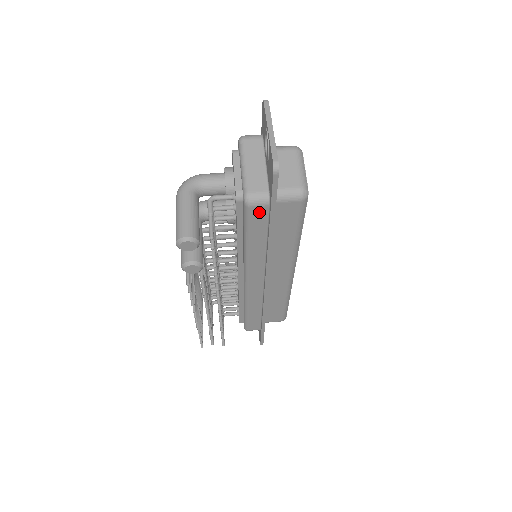
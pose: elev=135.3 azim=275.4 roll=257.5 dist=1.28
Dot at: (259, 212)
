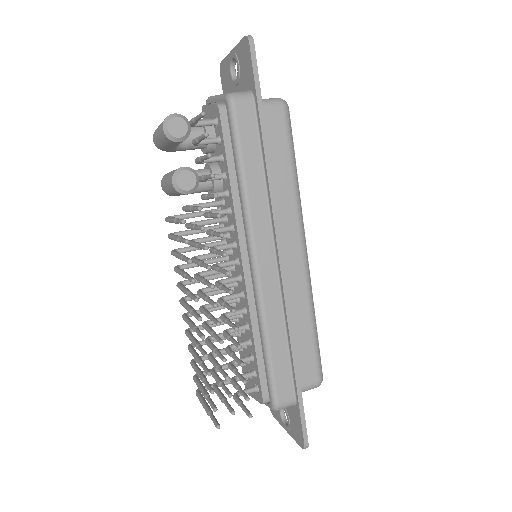
Dot at: (246, 112)
